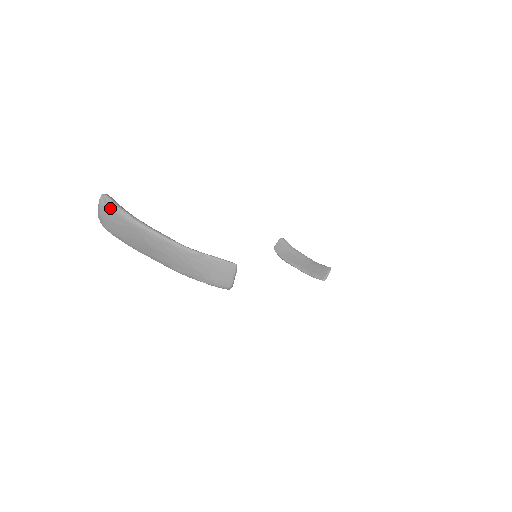
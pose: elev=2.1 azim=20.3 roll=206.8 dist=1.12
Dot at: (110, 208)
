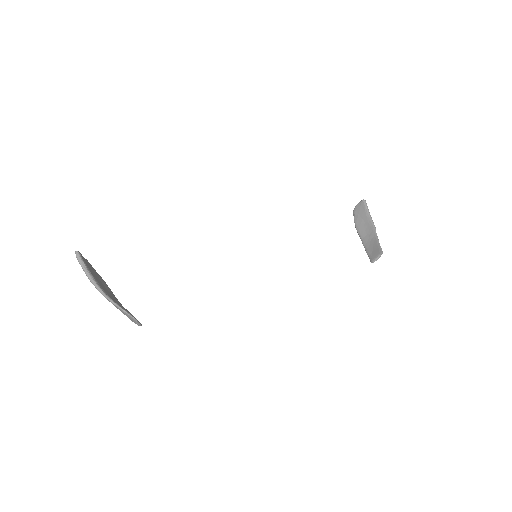
Dot at: (78, 261)
